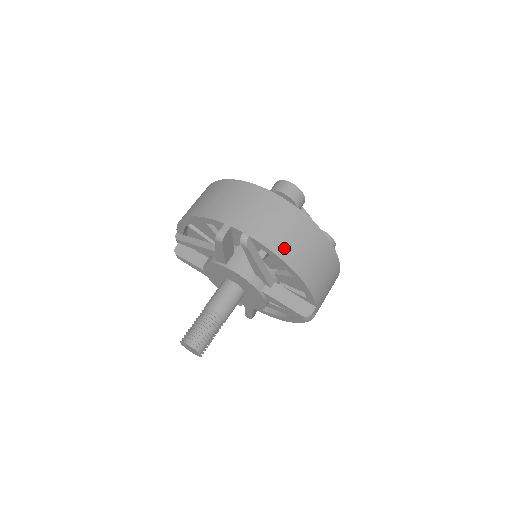
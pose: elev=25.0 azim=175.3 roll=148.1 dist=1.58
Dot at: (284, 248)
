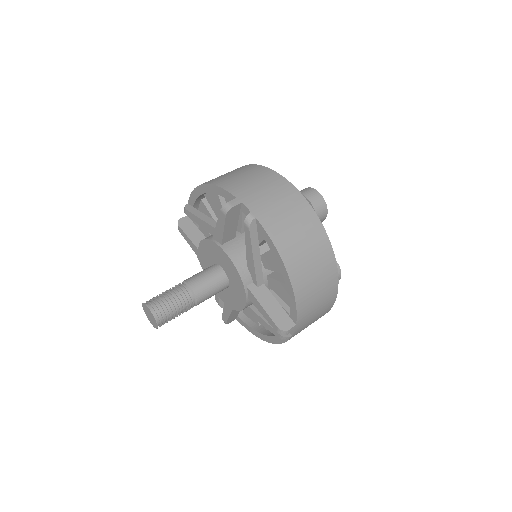
Dot at: (286, 244)
